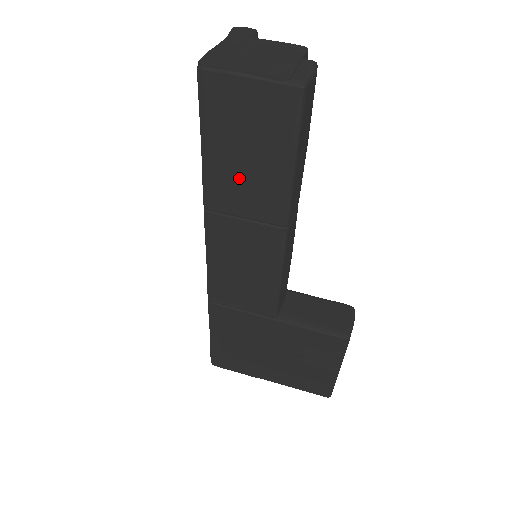
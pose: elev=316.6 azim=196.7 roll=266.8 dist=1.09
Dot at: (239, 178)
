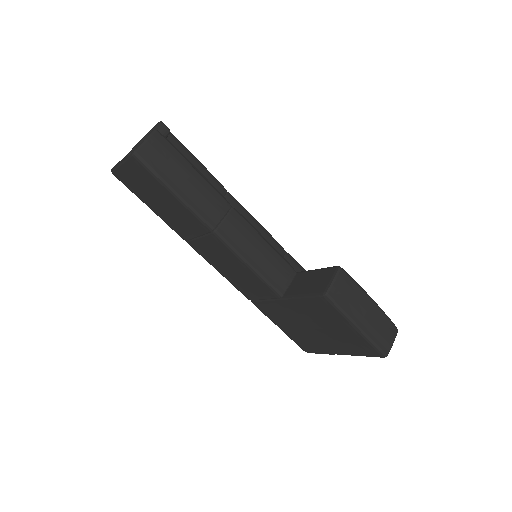
Dot at: (172, 216)
